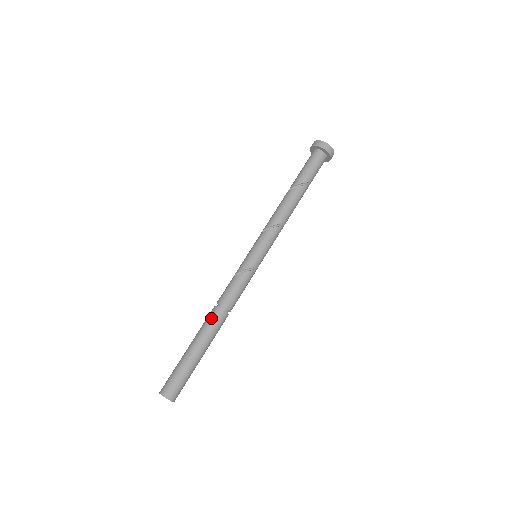
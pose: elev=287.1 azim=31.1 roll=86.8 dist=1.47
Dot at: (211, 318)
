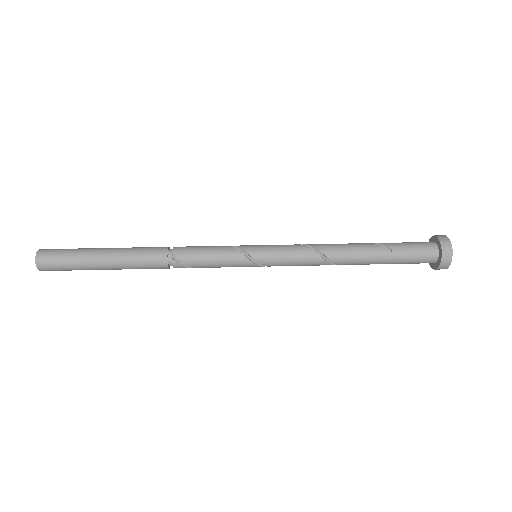
Dot at: occluded
